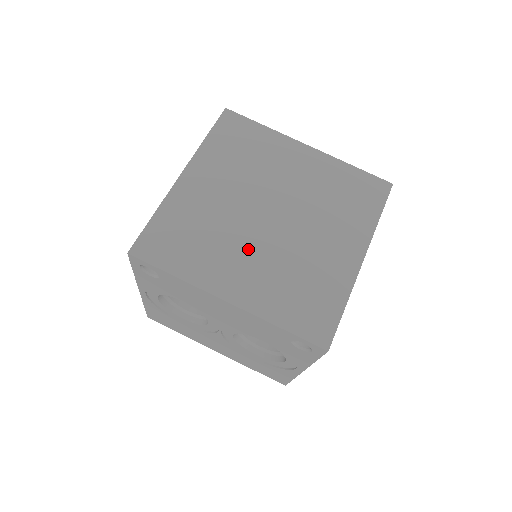
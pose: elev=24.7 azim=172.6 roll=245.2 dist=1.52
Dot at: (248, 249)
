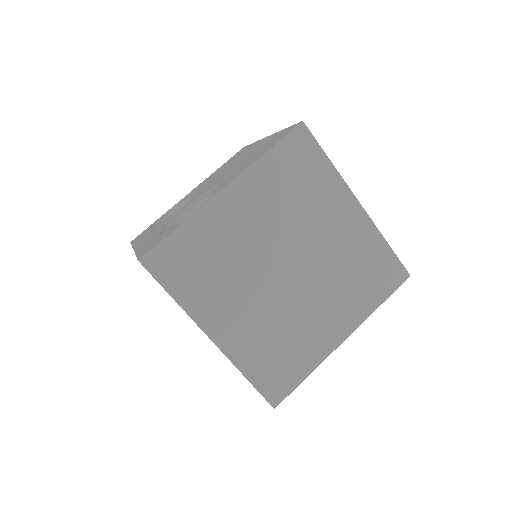
Dot at: (252, 296)
